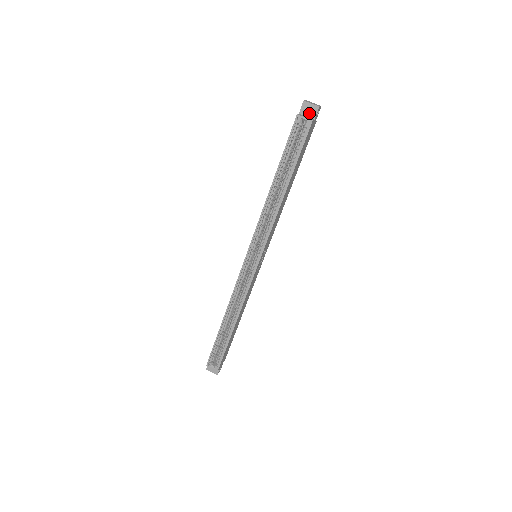
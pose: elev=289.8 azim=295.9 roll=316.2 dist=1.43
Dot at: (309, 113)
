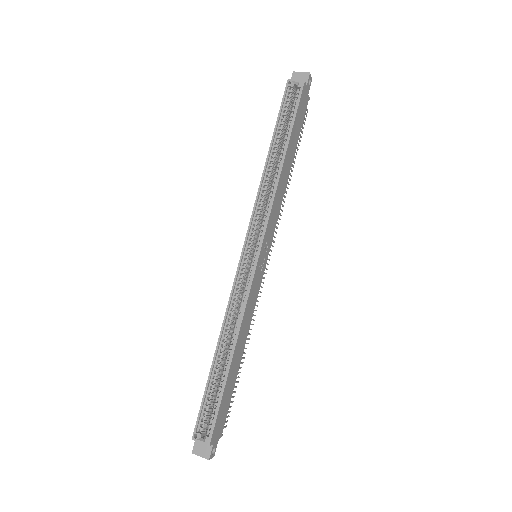
Dot at: occluded
